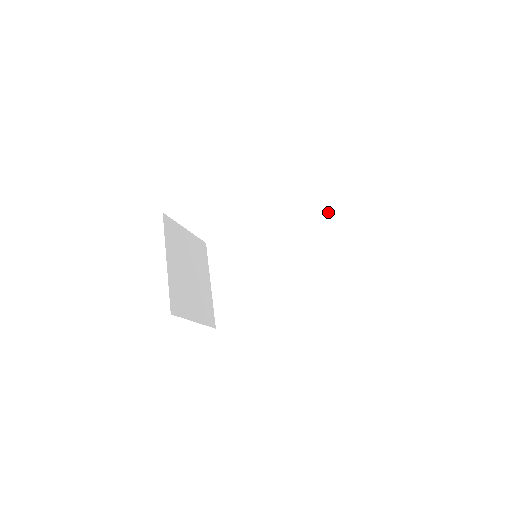
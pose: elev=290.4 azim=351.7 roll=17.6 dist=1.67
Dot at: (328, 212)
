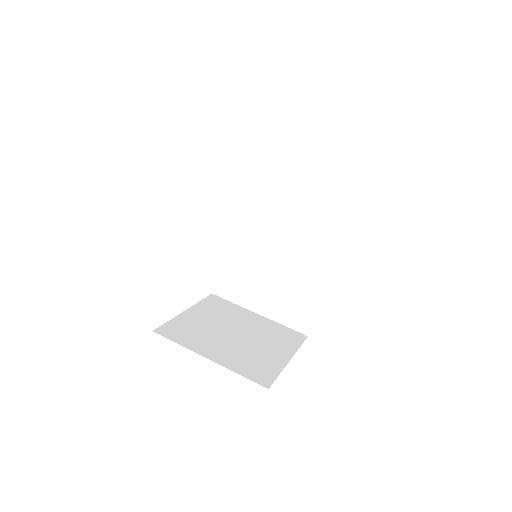
Dot at: (251, 147)
